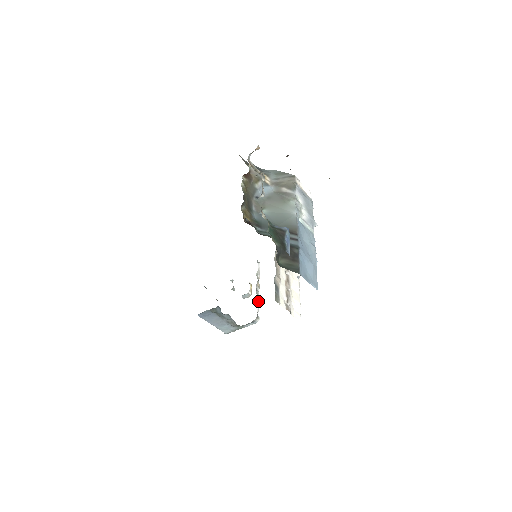
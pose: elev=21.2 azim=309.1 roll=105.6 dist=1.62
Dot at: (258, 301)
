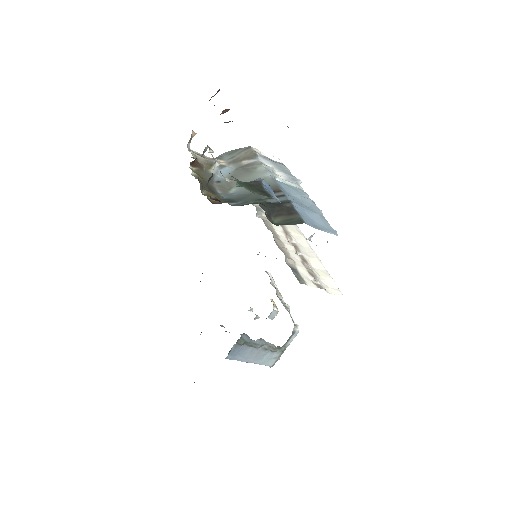
Dot at: (287, 309)
